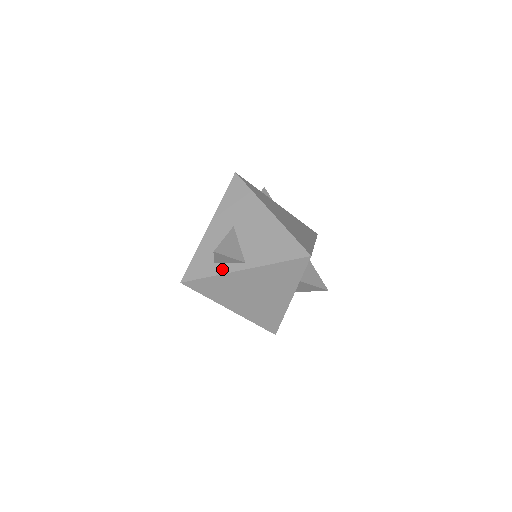
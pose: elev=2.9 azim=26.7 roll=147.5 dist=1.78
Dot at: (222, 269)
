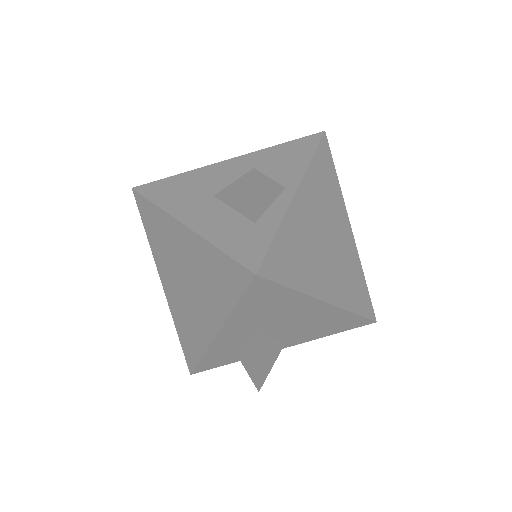
Dot at: (275, 214)
